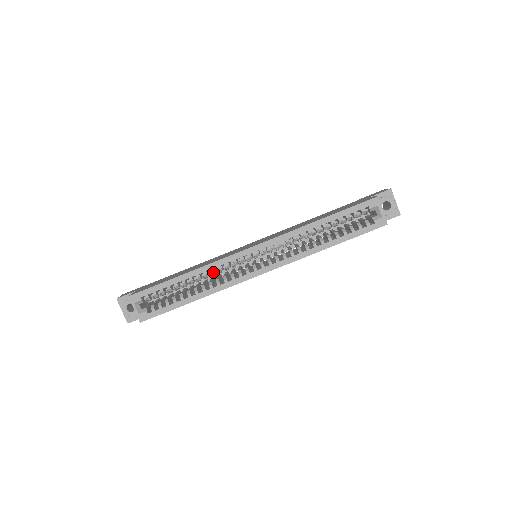
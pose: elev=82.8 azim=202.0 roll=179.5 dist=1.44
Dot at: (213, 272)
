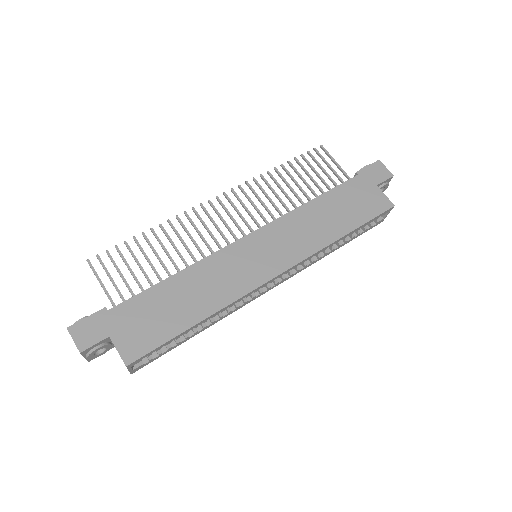
Dot at: (230, 306)
